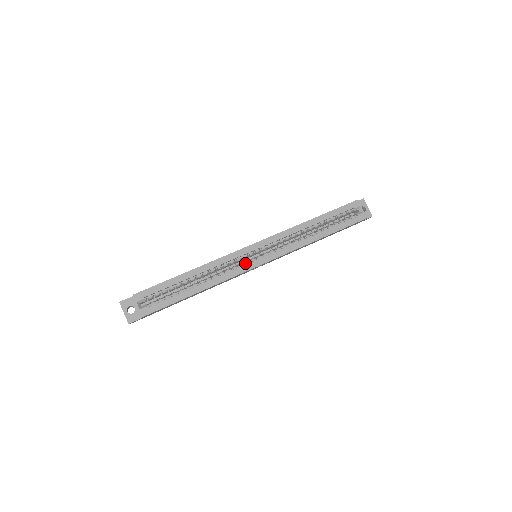
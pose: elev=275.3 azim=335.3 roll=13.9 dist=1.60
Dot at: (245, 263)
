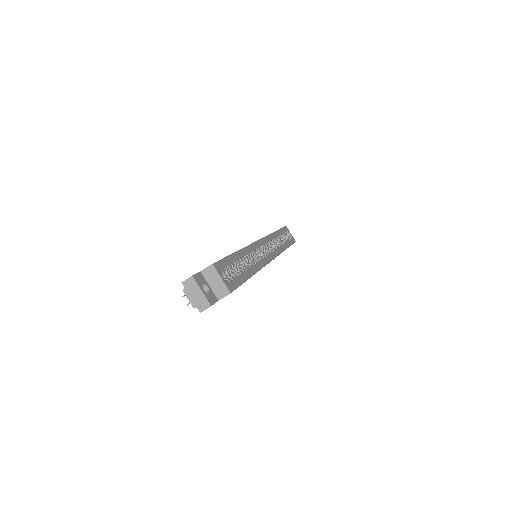
Dot at: (262, 256)
